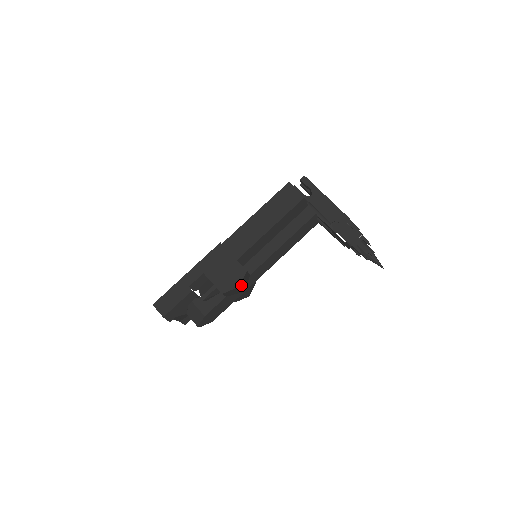
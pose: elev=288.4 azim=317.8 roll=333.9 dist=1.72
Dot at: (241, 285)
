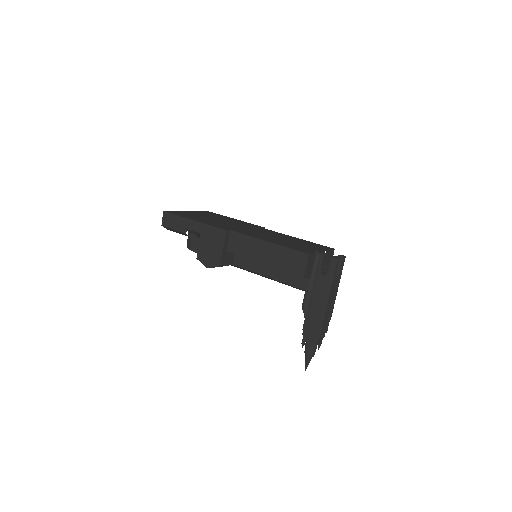
Dot at: occluded
